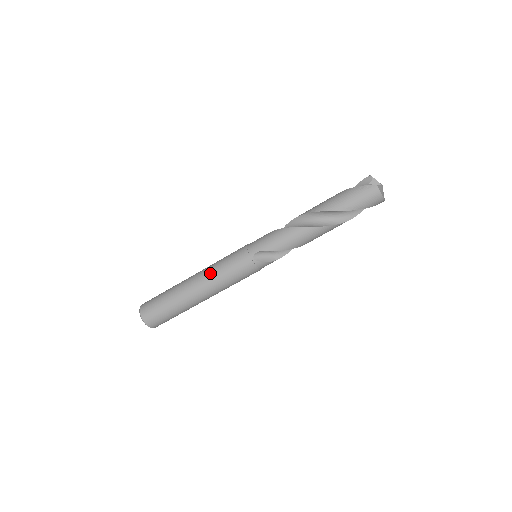
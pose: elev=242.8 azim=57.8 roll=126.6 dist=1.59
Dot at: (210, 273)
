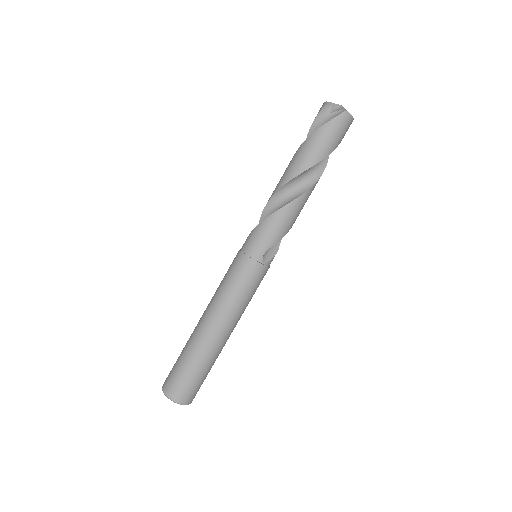
Dot at: (227, 308)
